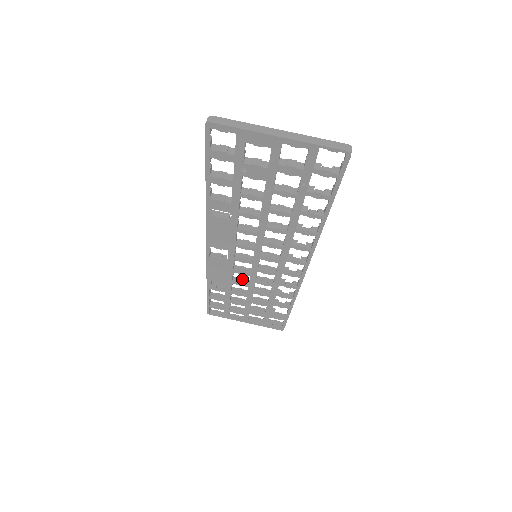
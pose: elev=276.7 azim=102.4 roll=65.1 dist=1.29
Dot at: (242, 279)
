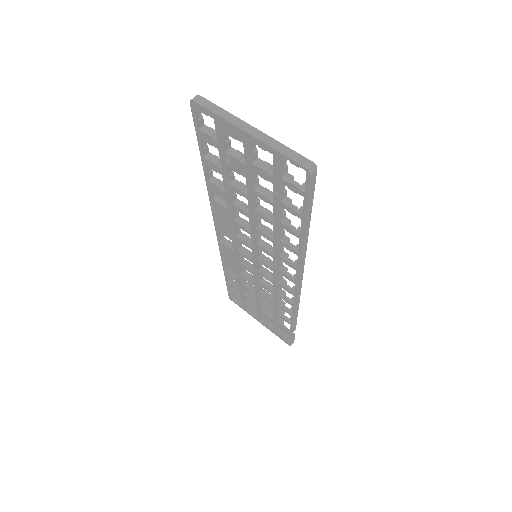
Dot at: (251, 276)
